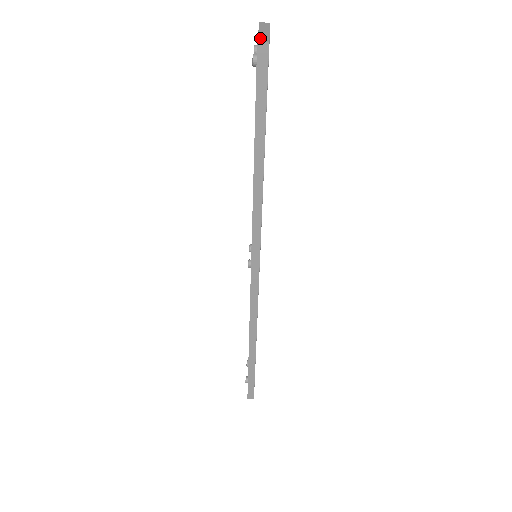
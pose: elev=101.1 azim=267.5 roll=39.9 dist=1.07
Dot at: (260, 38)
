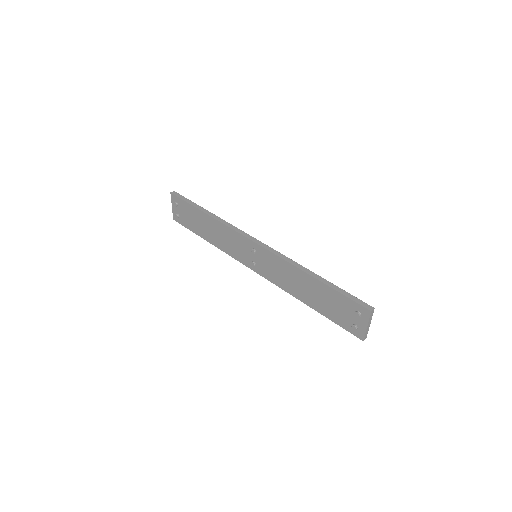
Dot at: (171, 196)
